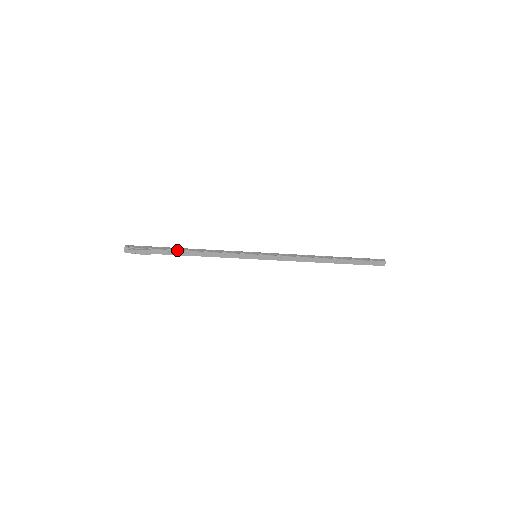
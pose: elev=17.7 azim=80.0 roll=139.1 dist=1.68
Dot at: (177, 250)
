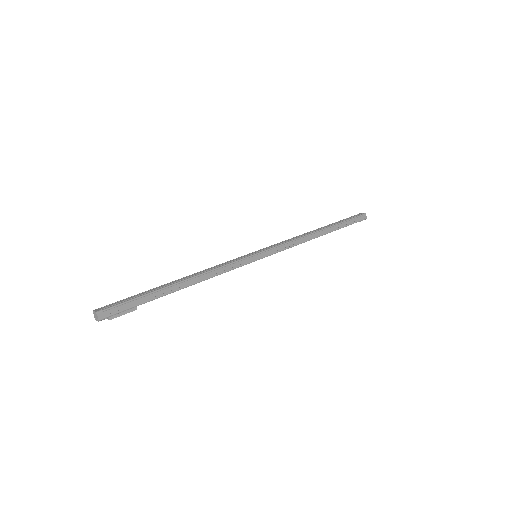
Dot at: occluded
